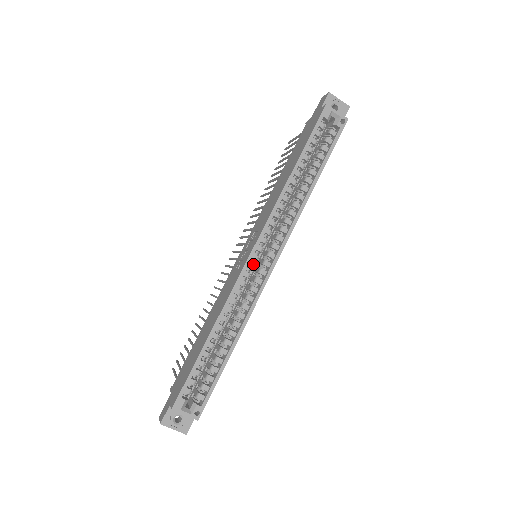
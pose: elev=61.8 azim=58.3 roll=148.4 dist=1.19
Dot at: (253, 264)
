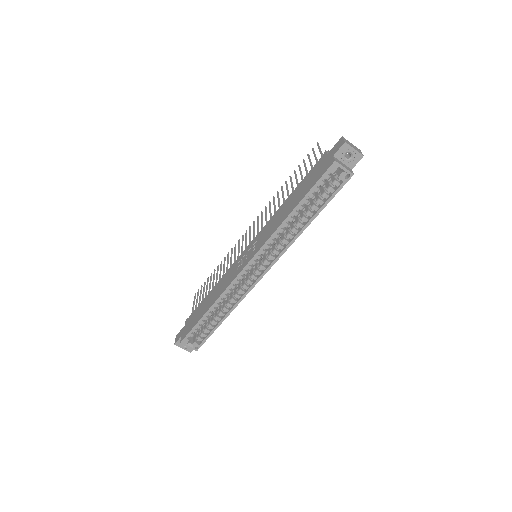
Dot at: (247, 272)
